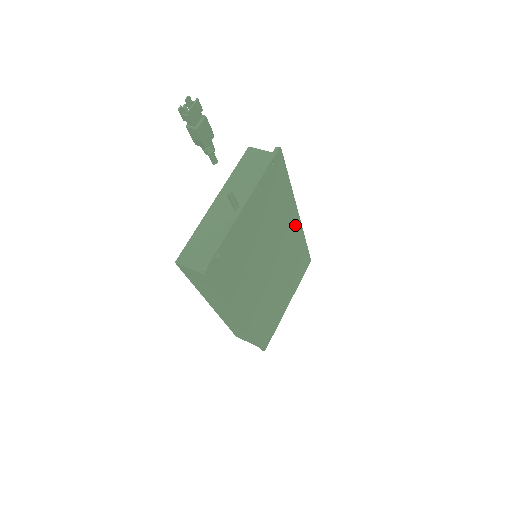
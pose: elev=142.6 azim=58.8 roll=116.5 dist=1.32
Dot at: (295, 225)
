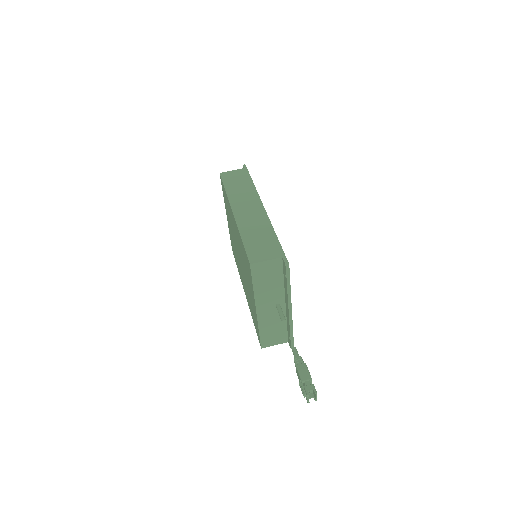
Dot at: occluded
